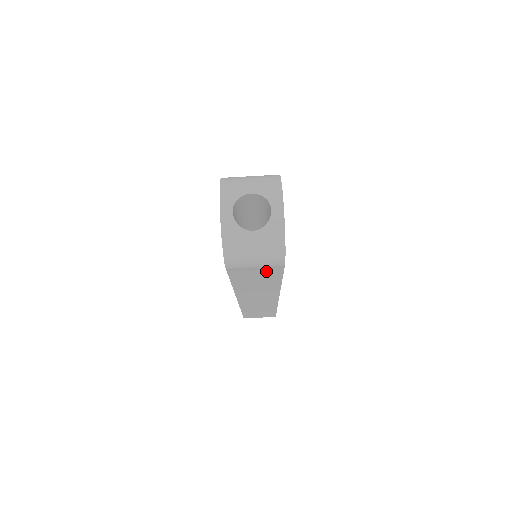
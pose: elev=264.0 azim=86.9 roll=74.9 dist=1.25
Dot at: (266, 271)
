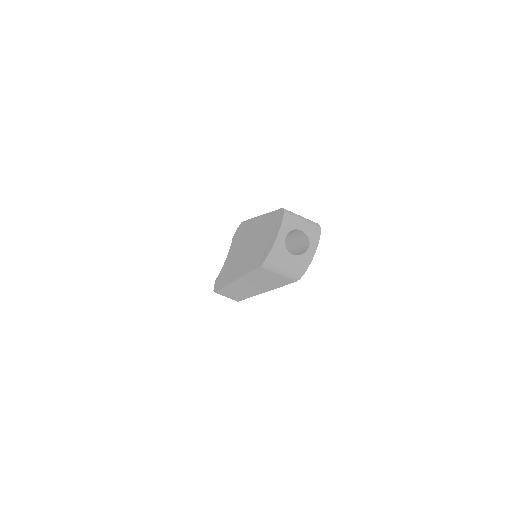
Dot at: (280, 279)
